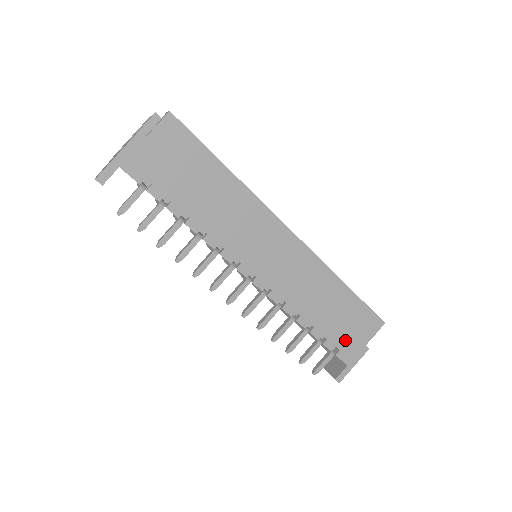
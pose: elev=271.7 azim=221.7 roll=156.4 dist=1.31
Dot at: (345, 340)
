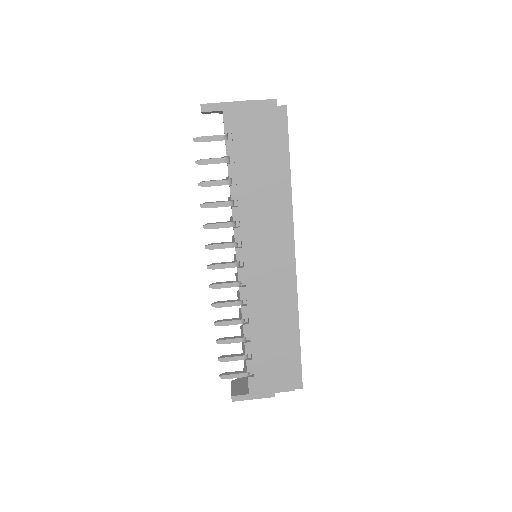
Dot at: (264, 373)
